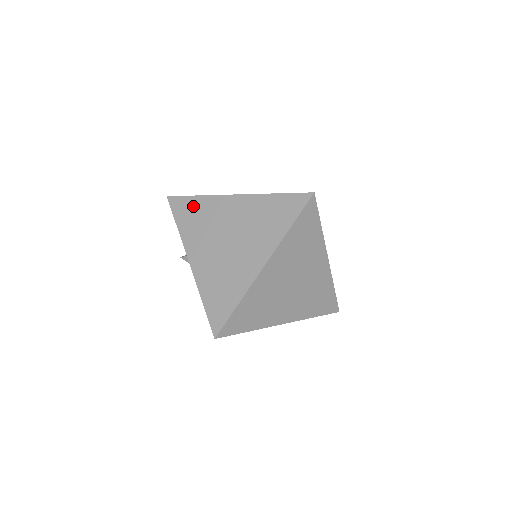
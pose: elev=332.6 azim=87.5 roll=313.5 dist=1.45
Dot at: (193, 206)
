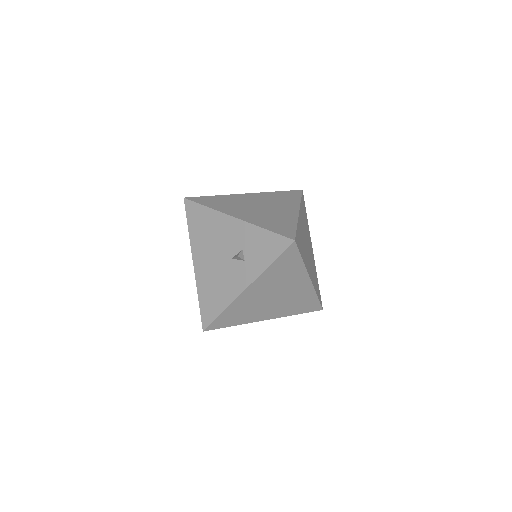
Dot at: occluded
